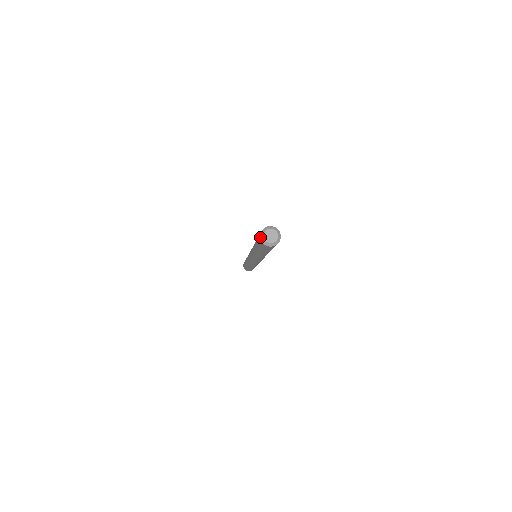
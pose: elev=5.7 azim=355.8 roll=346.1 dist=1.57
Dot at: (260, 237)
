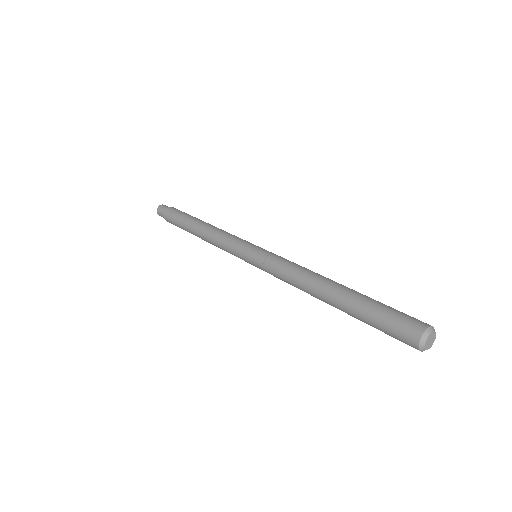
Dot at: occluded
